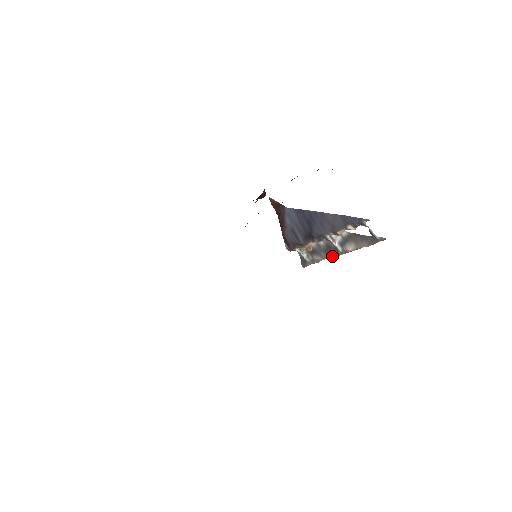
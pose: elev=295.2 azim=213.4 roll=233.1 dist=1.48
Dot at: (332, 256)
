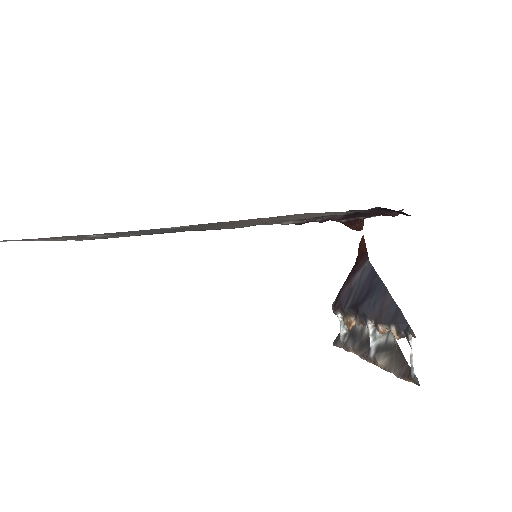
Dot at: (361, 355)
